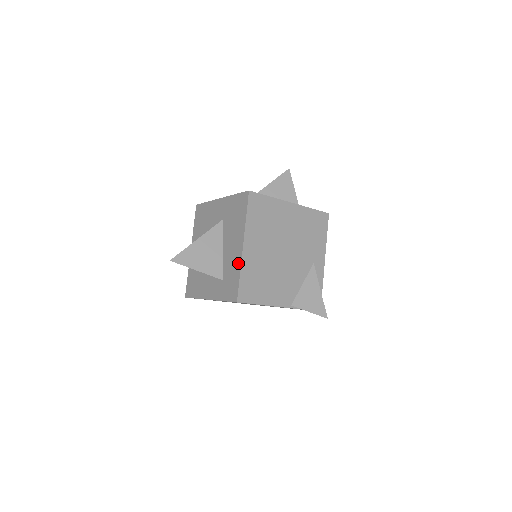
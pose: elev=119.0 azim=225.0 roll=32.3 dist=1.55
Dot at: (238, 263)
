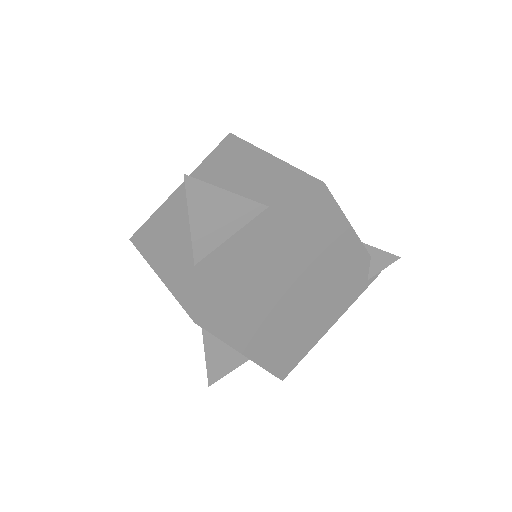
Dot at: (280, 167)
